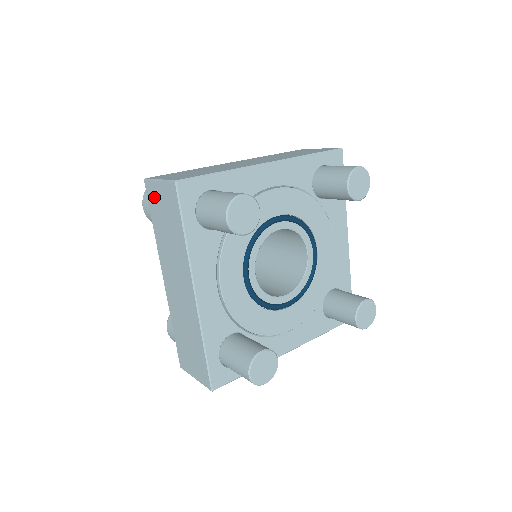
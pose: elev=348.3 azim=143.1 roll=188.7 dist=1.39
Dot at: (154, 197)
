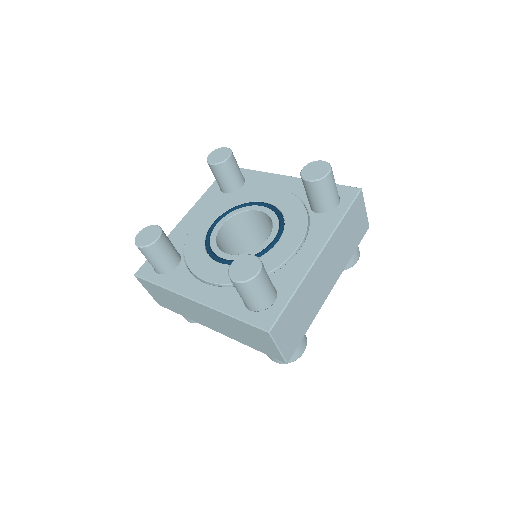
Dot at: (161, 302)
